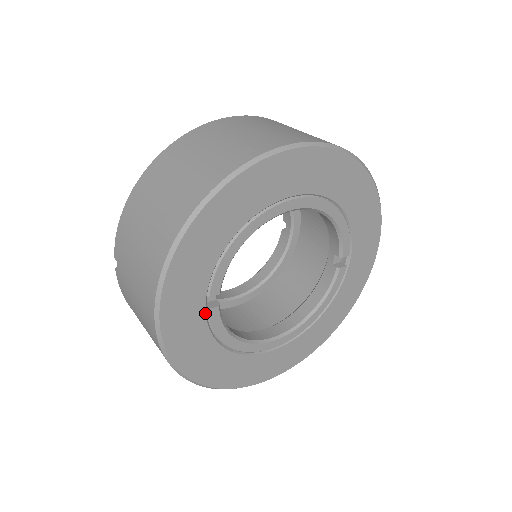
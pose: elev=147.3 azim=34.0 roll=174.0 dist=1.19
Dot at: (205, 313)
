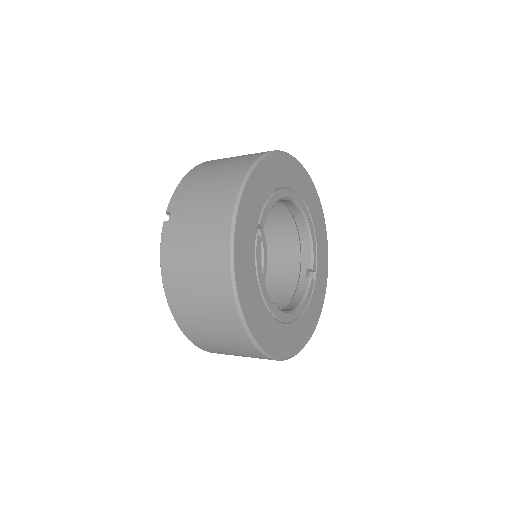
Dot at: (255, 236)
